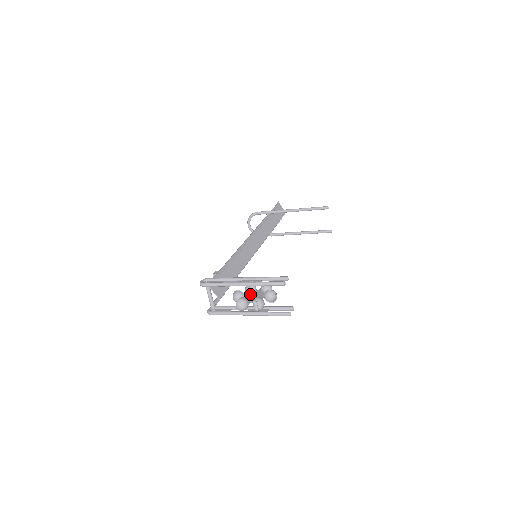
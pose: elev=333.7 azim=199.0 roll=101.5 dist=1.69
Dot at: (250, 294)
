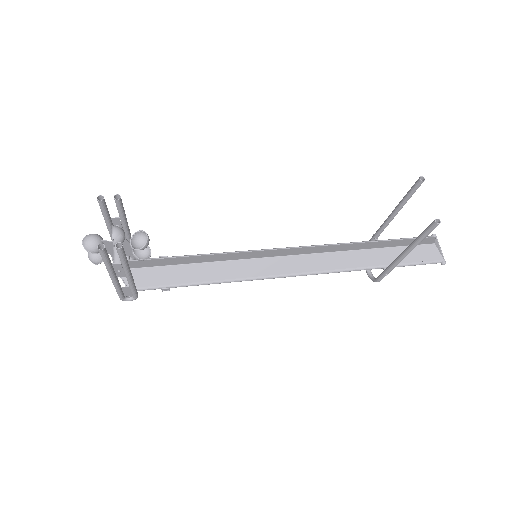
Dot at: (125, 250)
